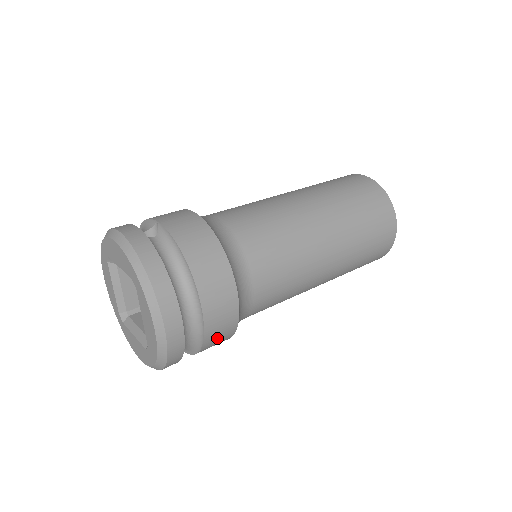
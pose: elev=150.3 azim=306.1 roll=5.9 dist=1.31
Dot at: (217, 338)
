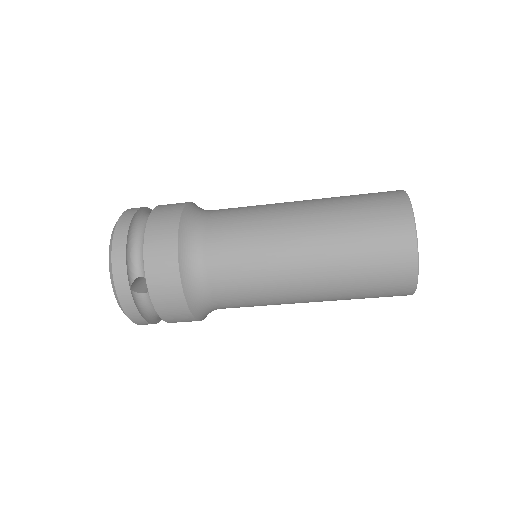
Dot at: (161, 222)
